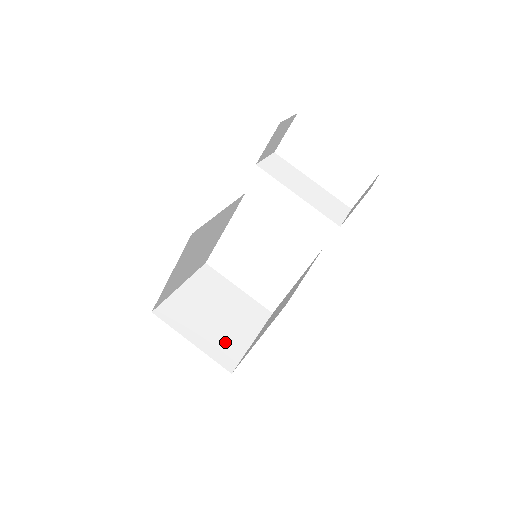
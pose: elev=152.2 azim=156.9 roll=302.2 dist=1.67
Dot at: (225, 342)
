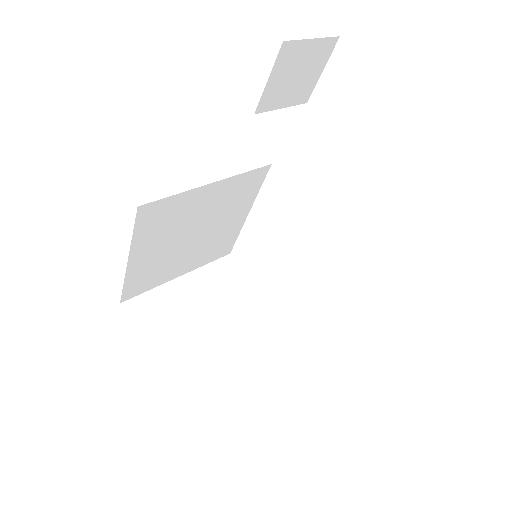
Dot at: (206, 365)
